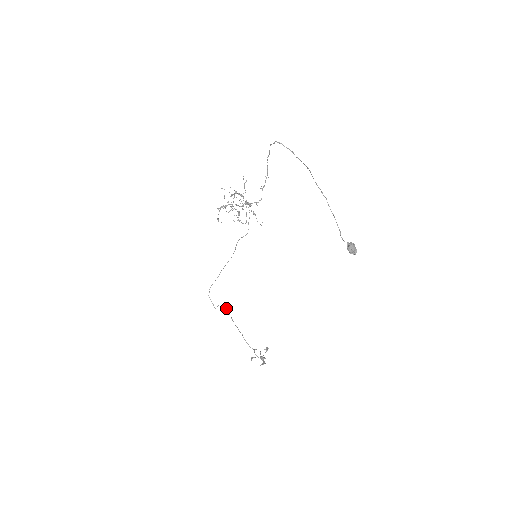
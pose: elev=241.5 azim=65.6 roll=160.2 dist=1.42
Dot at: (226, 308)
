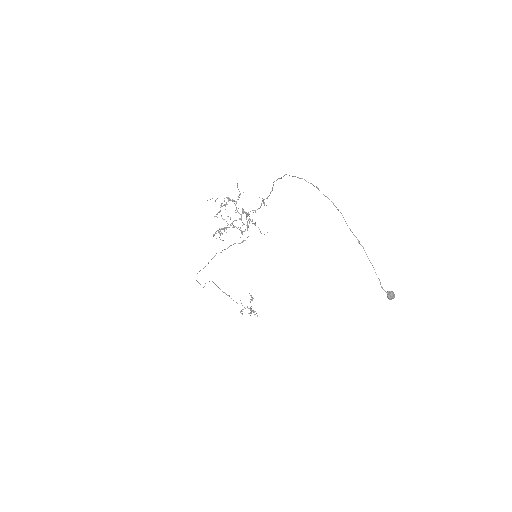
Dot at: occluded
